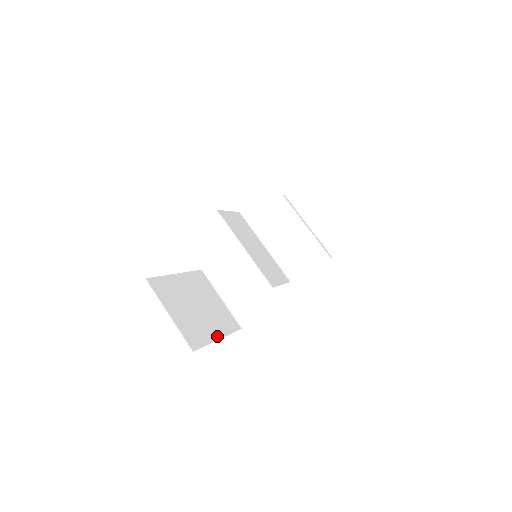
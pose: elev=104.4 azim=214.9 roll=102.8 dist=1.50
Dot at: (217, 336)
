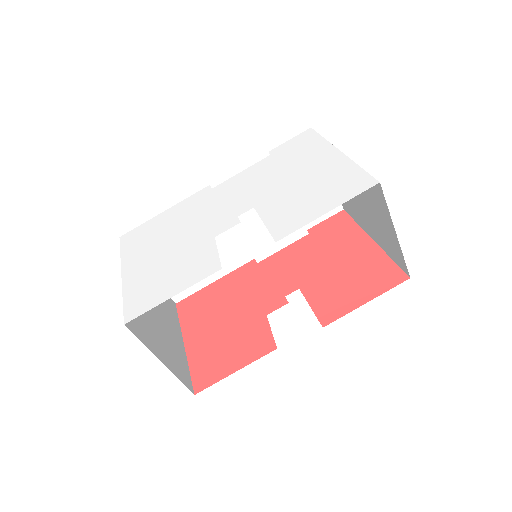
Dot at: (181, 342)
